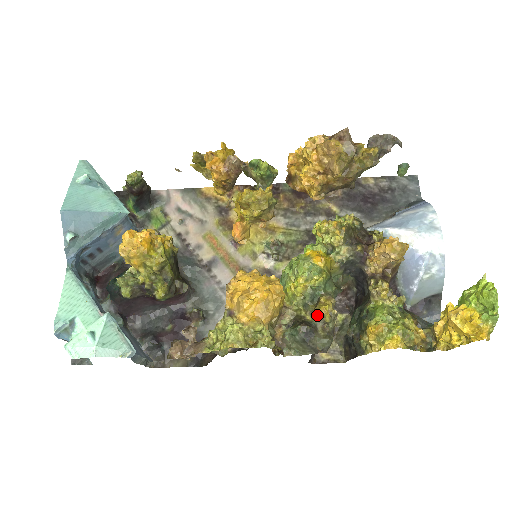
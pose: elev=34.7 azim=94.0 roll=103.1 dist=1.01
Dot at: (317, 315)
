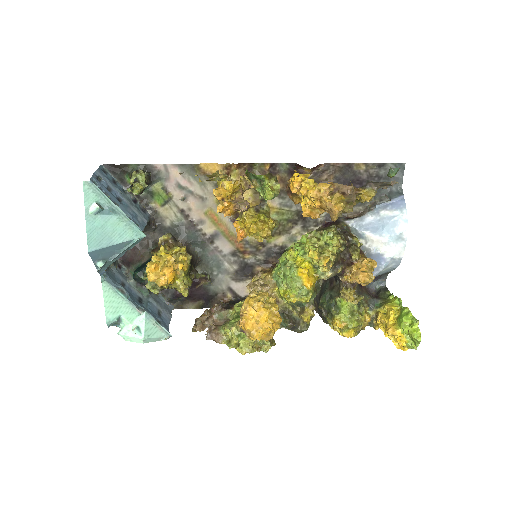
Dot at: (301, 316)
